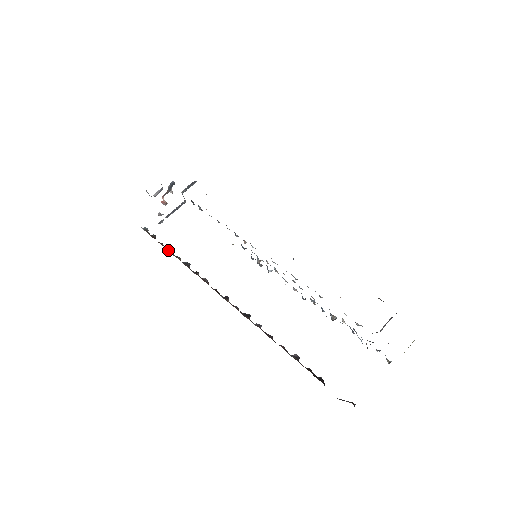
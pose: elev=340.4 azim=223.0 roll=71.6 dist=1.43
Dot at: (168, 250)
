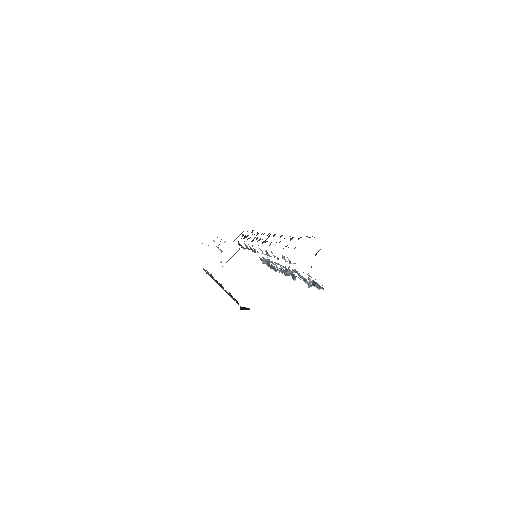
Dot at: occluded
